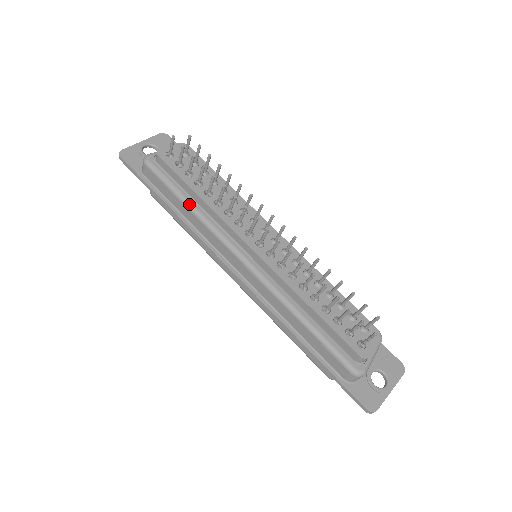
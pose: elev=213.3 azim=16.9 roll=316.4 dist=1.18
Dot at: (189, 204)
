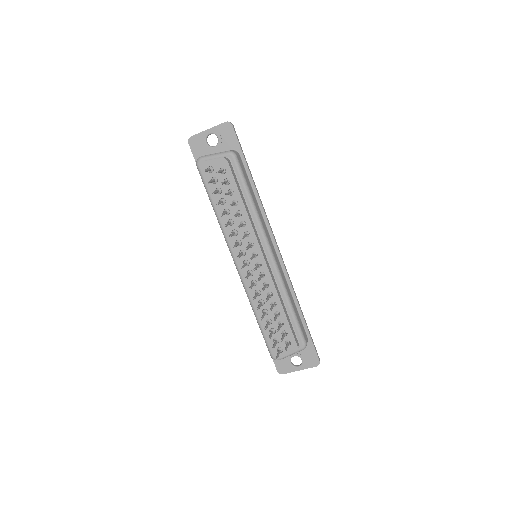
Dot at: (215, 211)
